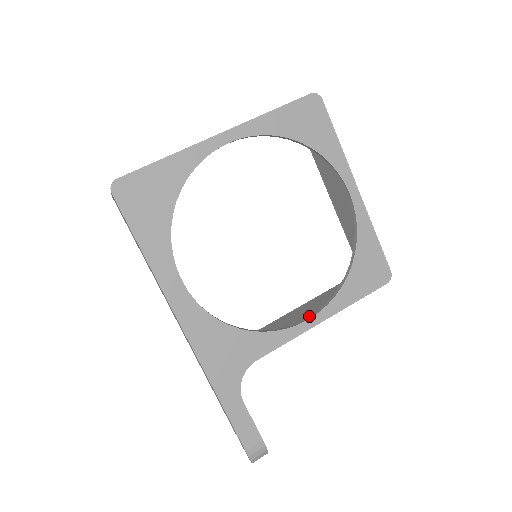
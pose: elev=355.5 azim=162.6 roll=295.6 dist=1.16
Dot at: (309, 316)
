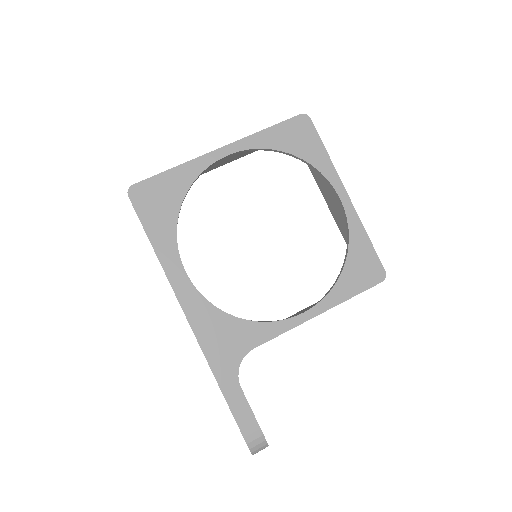
Dot at: (305, 310)
